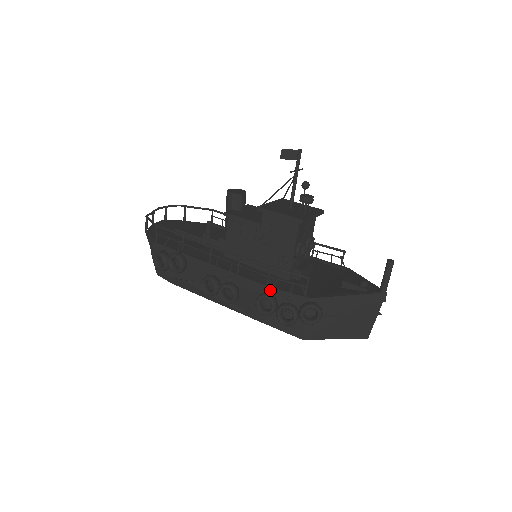
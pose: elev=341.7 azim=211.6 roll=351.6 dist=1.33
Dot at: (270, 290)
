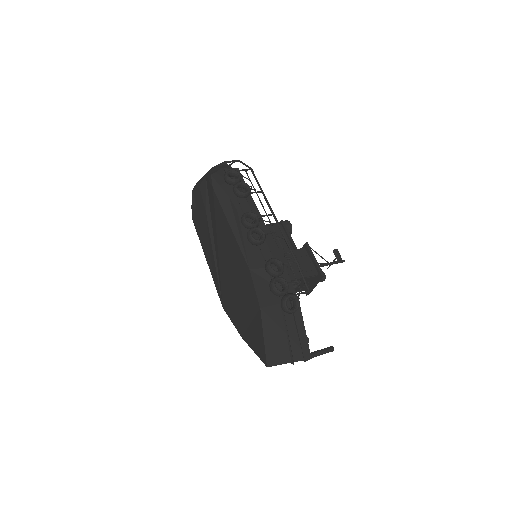
Dot at: occluded
